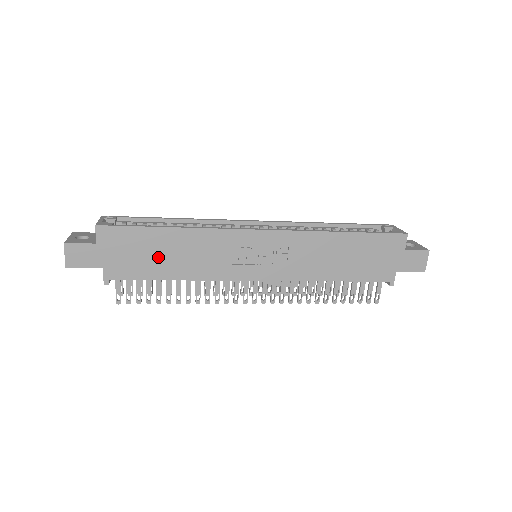
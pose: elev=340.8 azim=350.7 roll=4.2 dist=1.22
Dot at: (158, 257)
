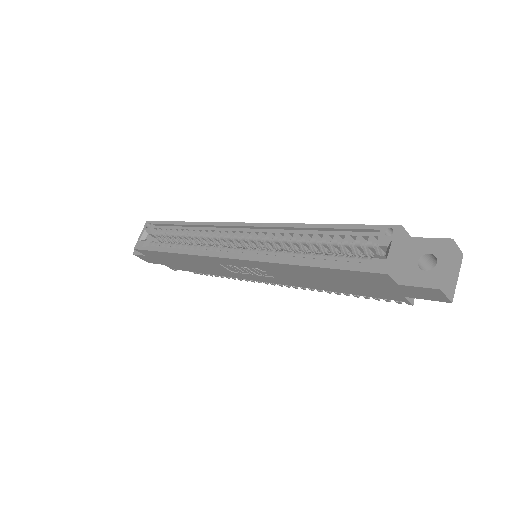
Dot at: (183, 264)
